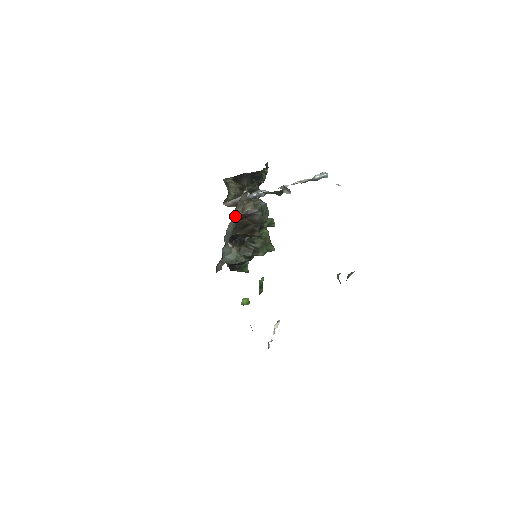
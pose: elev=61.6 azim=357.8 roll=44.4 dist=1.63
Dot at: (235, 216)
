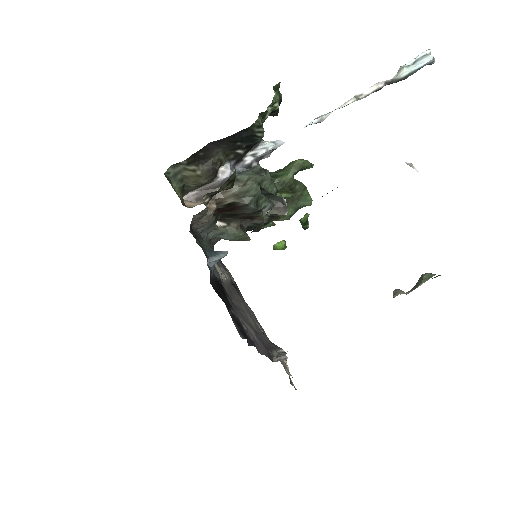
Dot at: (200, 225)
